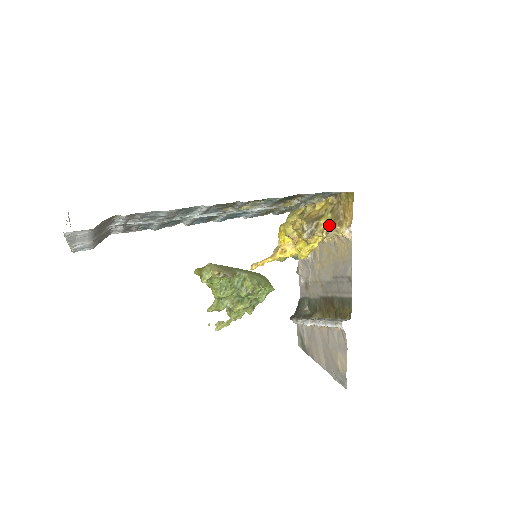
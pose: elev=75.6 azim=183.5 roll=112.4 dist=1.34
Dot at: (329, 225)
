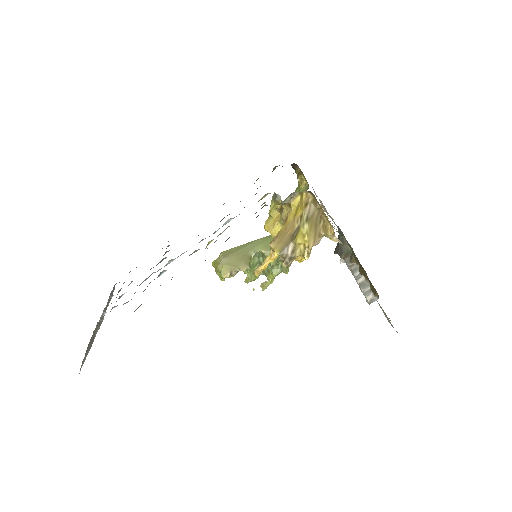
Dot at: (309, 242)
